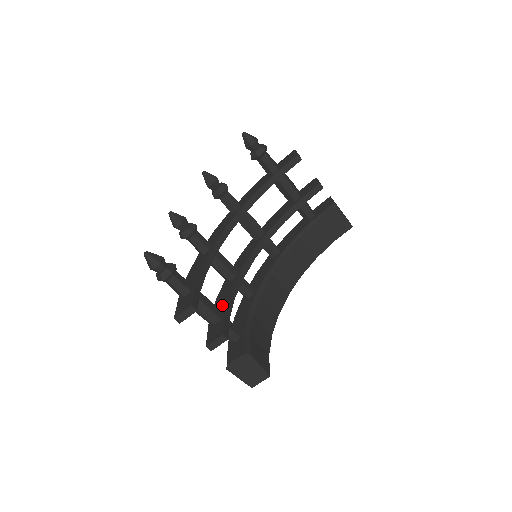
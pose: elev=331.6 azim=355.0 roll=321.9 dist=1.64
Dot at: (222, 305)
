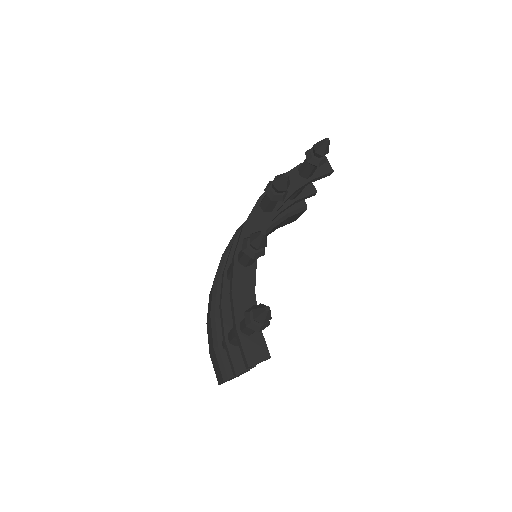
Dot at: occluded
